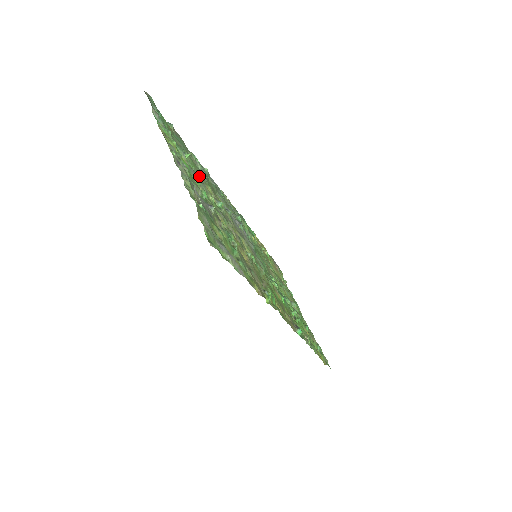
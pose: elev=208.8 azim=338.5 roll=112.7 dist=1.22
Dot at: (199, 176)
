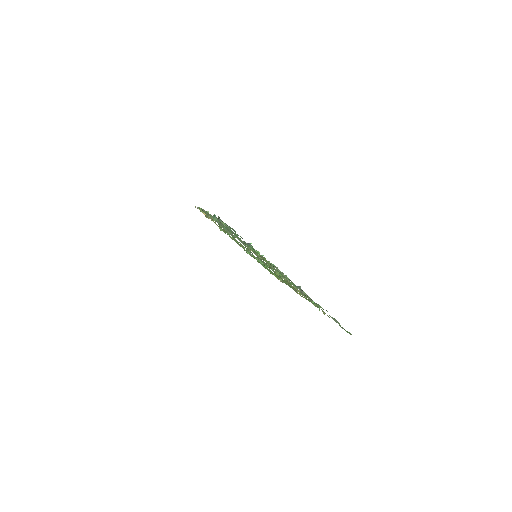
Dot at: occluded
